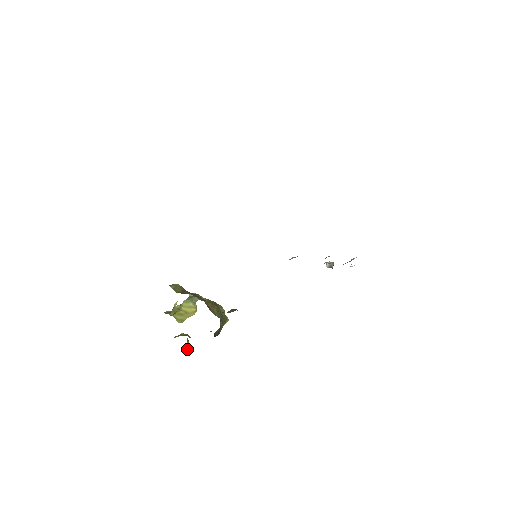
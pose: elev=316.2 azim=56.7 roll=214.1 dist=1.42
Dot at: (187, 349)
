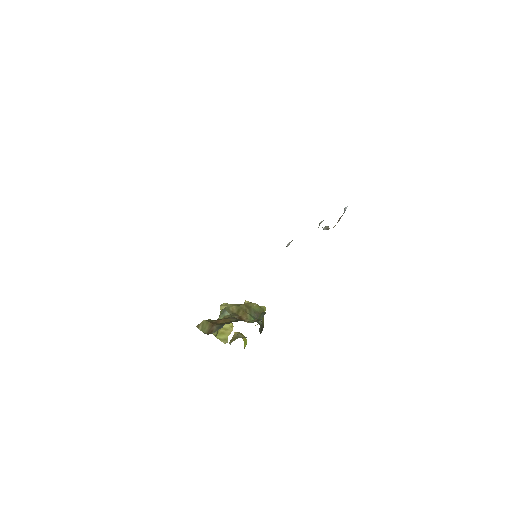
Dot at: (246, 342)
